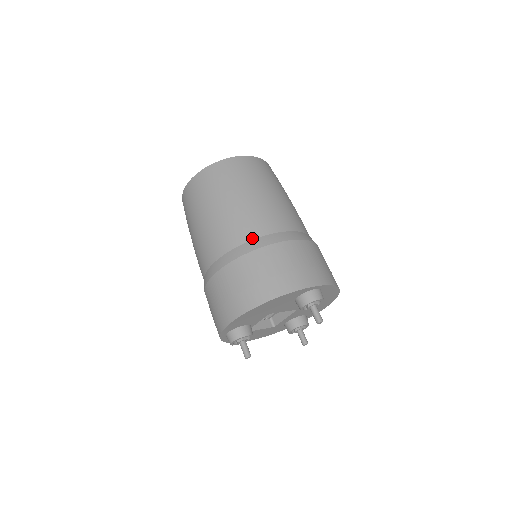
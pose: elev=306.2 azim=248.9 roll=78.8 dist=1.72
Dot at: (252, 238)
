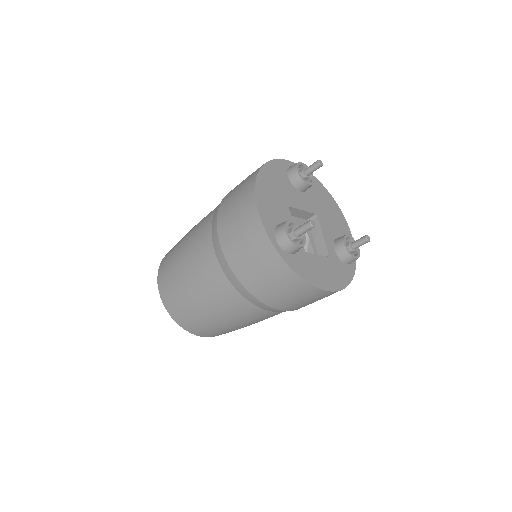
Dot at: occluded
